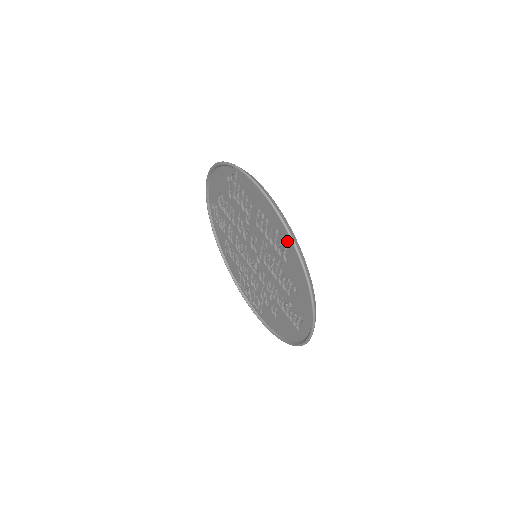
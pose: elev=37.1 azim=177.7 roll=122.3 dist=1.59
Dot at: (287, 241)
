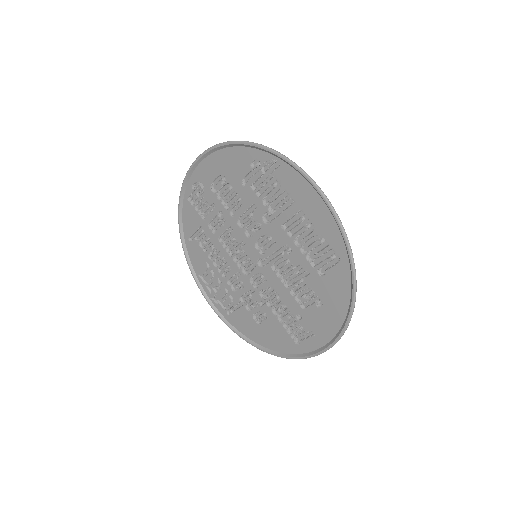
Dot at: (338, 256)
